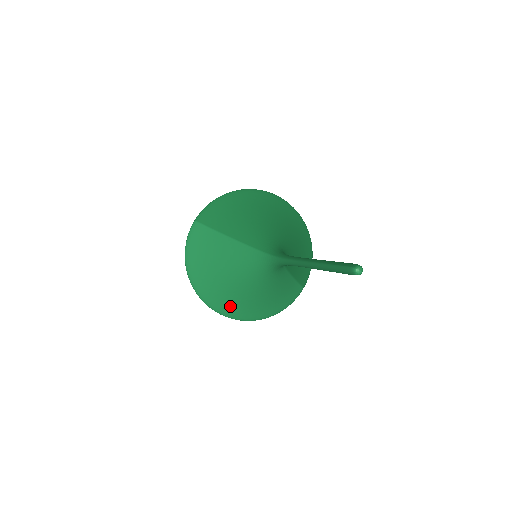
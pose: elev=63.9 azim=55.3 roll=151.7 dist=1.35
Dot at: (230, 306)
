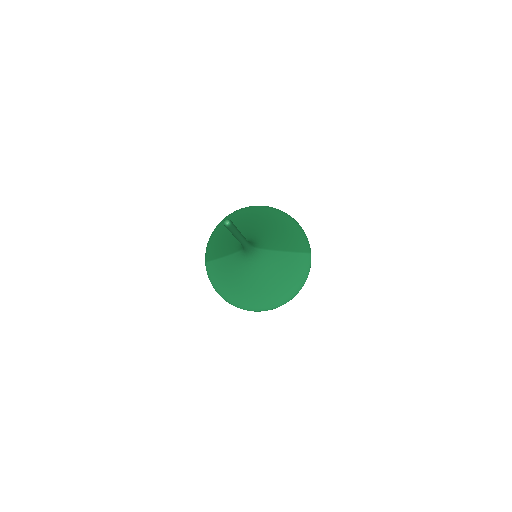
Dot at: (263, 301)
